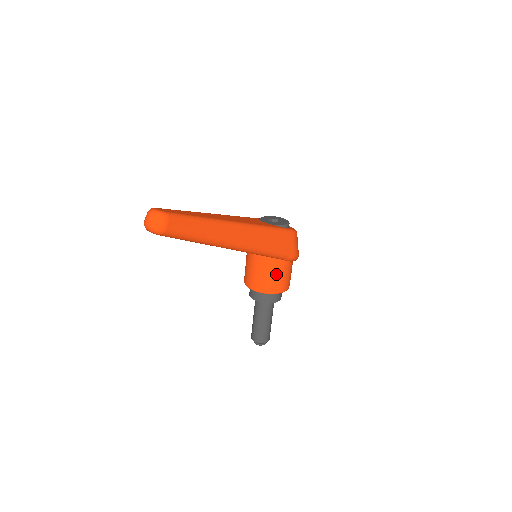
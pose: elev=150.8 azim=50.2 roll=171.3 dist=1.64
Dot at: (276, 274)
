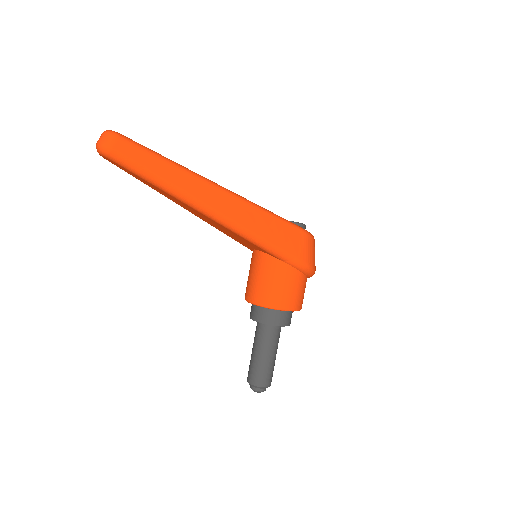
Dot at: (275, 280)
